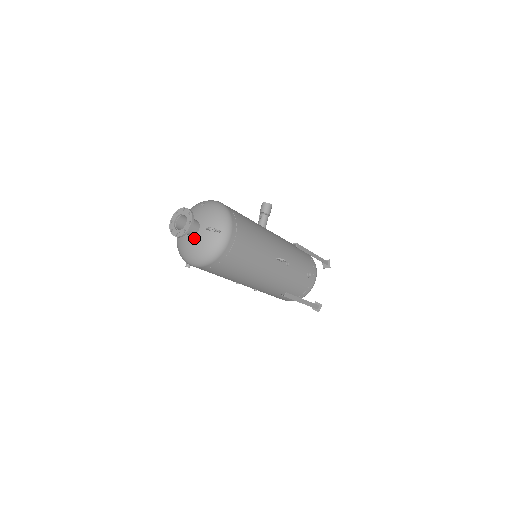
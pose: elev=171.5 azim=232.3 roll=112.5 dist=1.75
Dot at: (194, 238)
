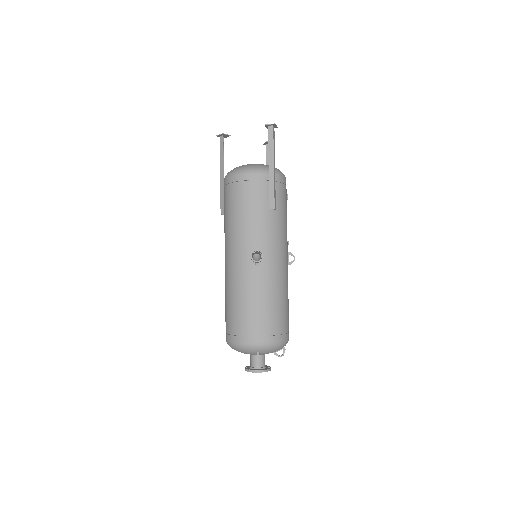
Dot at: occluded
